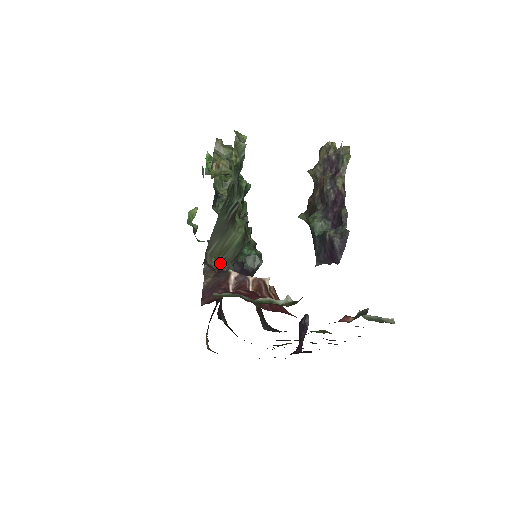
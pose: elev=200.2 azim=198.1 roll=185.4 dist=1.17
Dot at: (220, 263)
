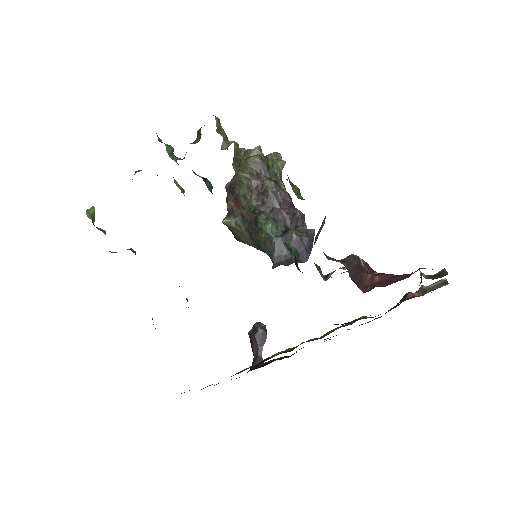
Dot at: occluded
